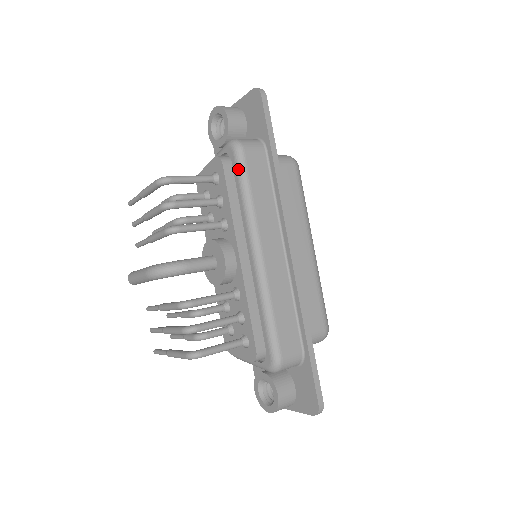
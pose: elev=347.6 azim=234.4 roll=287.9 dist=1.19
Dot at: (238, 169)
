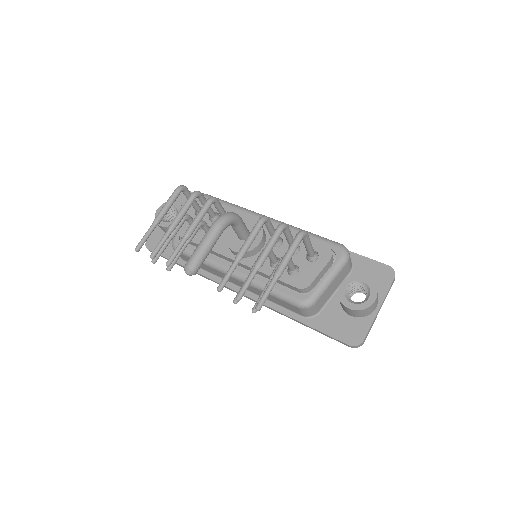
Dot at: occluded
